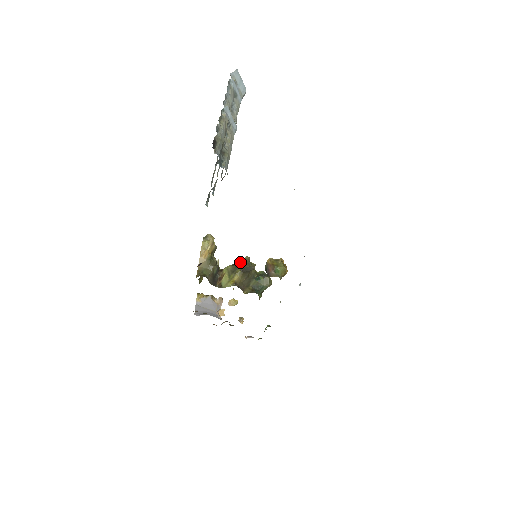
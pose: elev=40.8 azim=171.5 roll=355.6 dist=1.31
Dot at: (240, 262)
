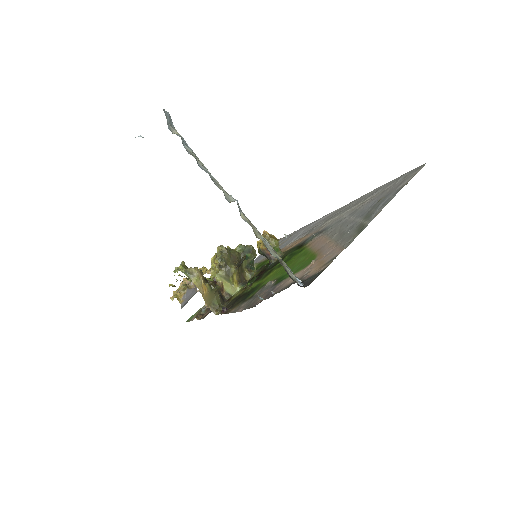
Dot at: (225, 260)
